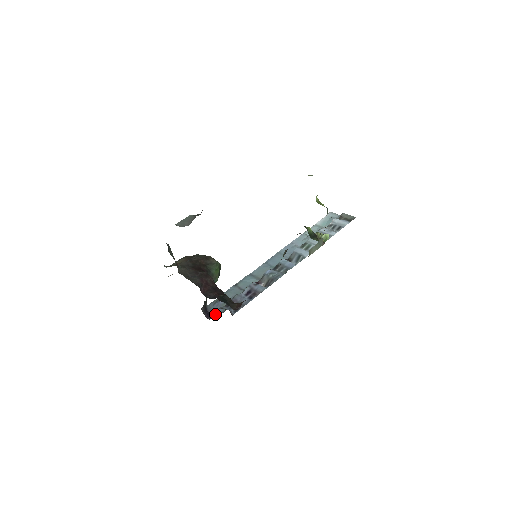
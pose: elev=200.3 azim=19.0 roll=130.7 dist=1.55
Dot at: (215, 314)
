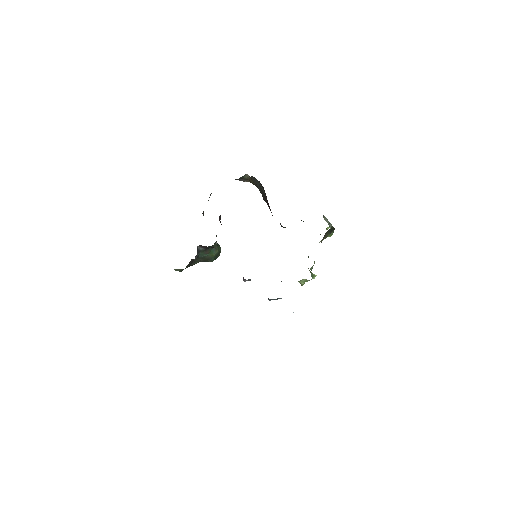
Dot at: occluded
